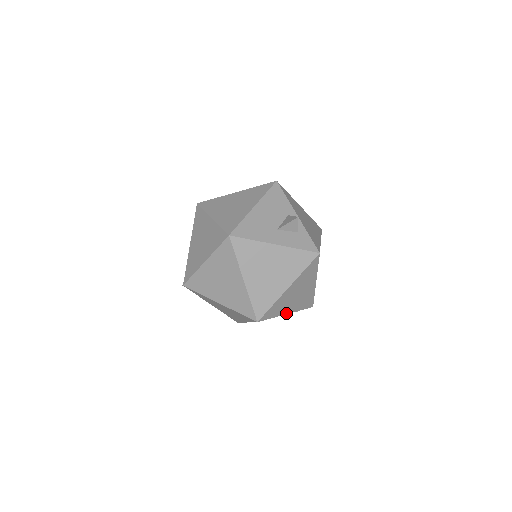
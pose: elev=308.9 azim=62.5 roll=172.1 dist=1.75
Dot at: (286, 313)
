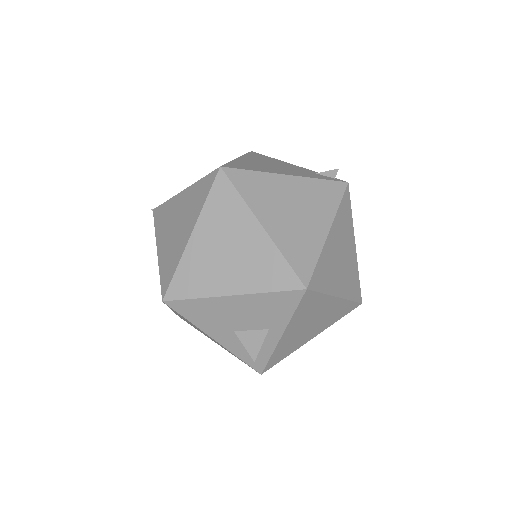
Dot at: occluded
